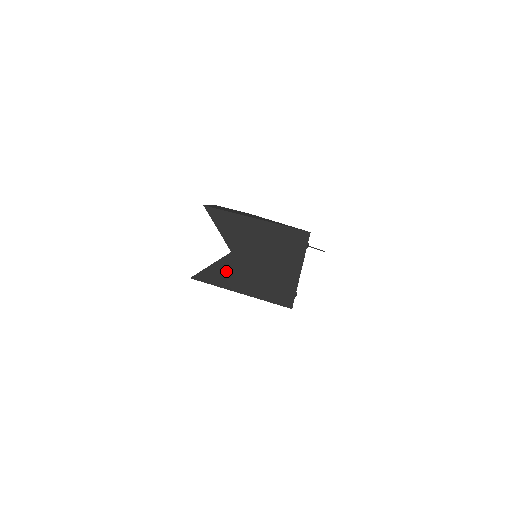
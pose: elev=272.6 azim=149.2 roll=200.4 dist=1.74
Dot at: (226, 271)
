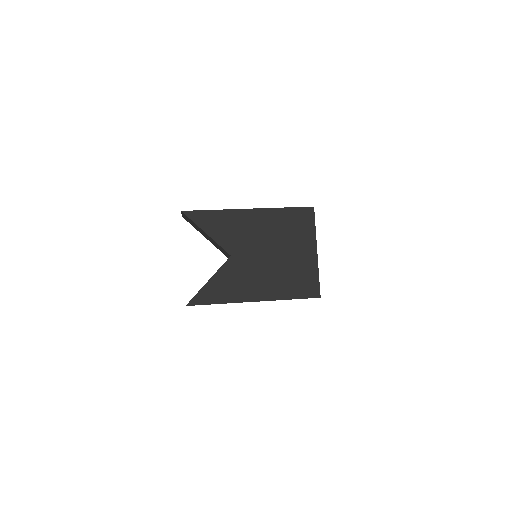
Dot at: (231, 281)
